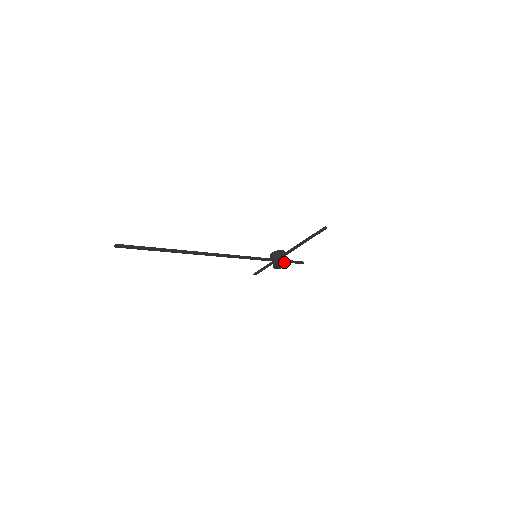
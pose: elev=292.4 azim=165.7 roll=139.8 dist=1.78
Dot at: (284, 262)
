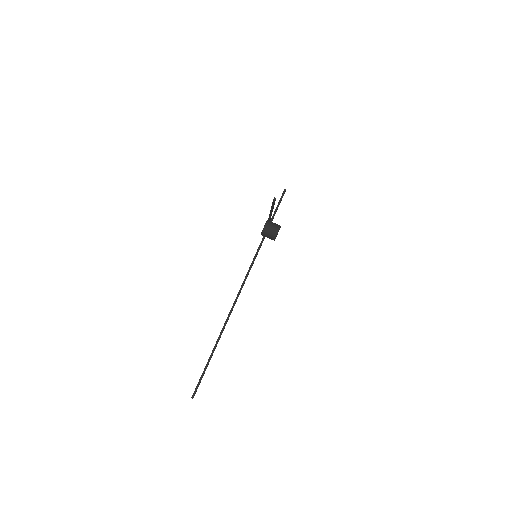
Dot at: (277, 233)
